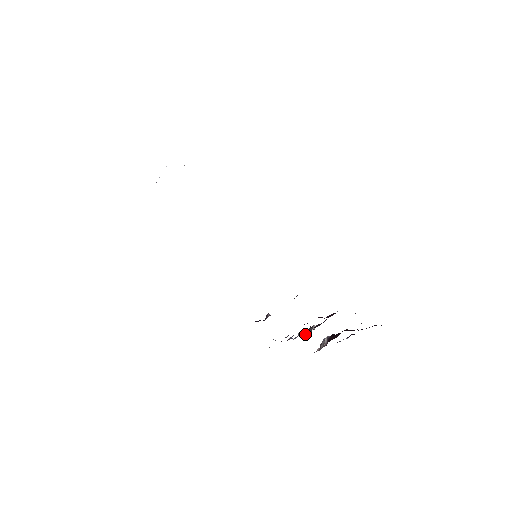
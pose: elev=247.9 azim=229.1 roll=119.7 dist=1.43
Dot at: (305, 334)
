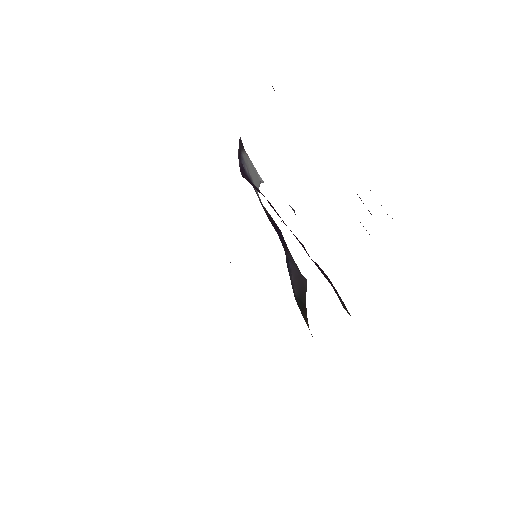
Dot at: occluded
